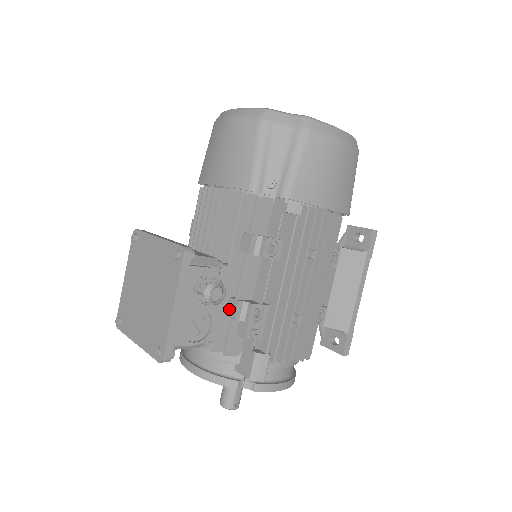
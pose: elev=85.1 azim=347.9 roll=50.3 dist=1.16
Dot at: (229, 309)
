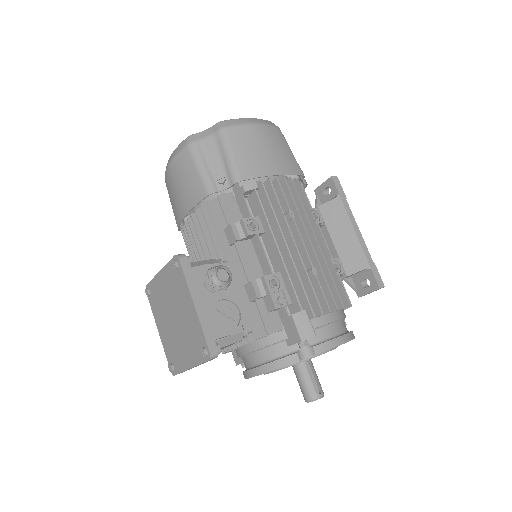
Dot at: (249, 295)
